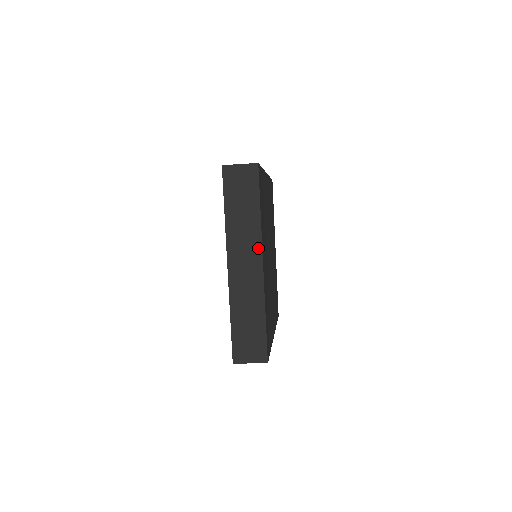
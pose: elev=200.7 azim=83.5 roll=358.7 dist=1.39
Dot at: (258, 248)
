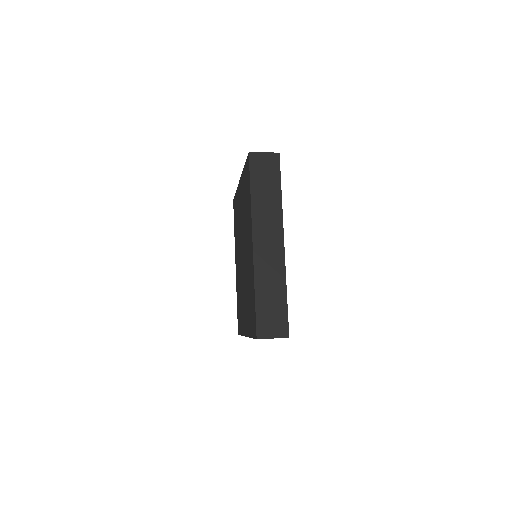
Dot at: occluded
